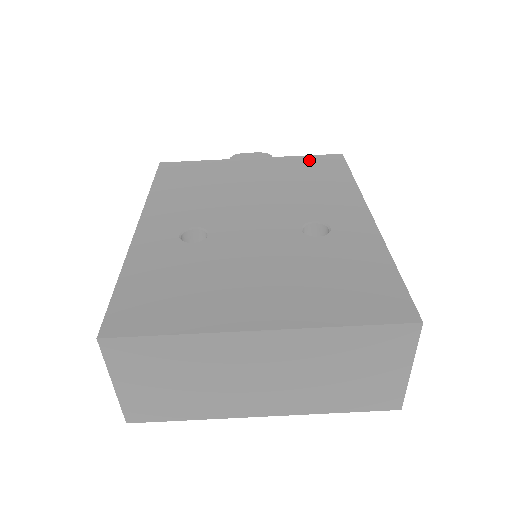
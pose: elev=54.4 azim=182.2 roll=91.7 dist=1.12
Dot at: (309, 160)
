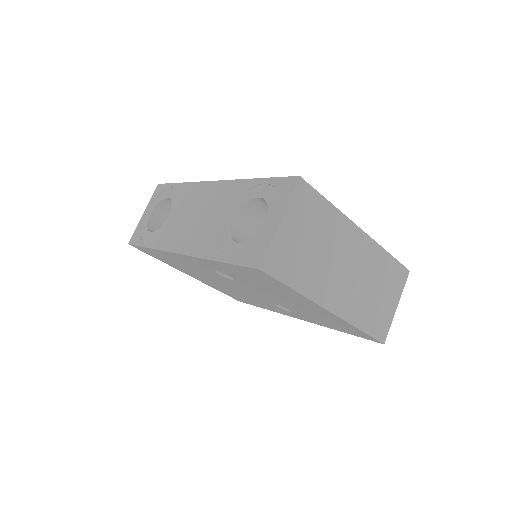
Dot at: occluded
